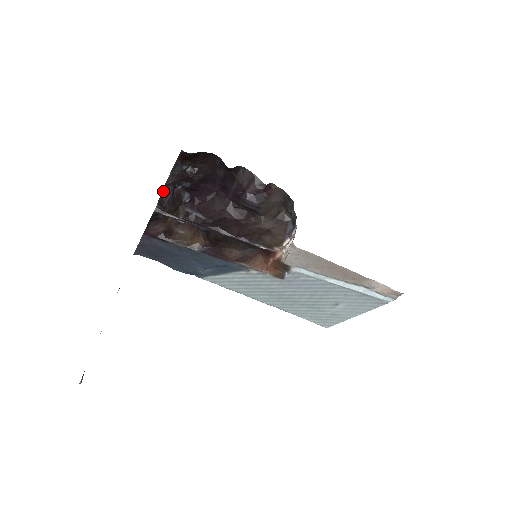
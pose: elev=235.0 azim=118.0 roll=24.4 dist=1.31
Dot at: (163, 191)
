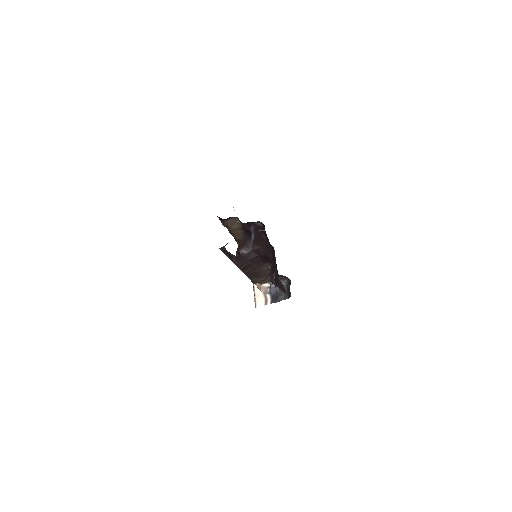
Dot at: occluded
